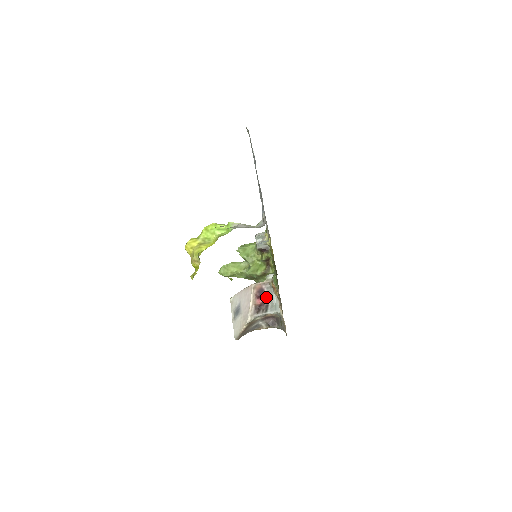
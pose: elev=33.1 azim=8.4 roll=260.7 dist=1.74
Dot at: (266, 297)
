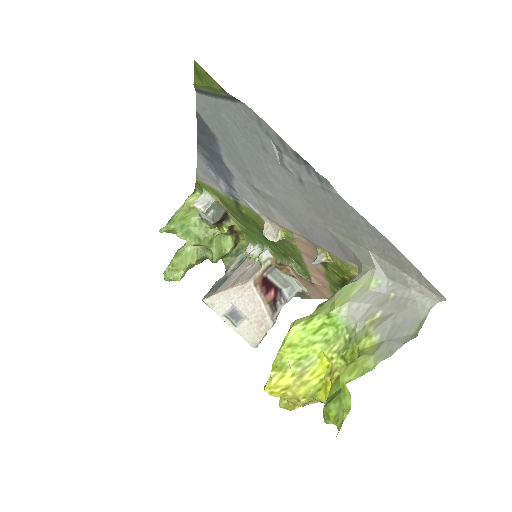
Dot at: (274, 284)
